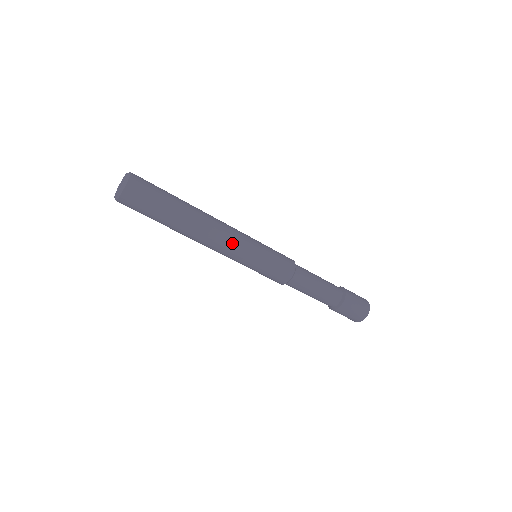
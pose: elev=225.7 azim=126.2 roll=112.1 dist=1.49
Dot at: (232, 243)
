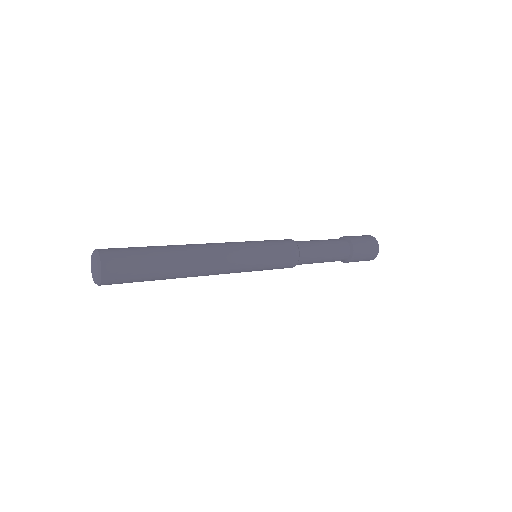
Dot at: occluded
